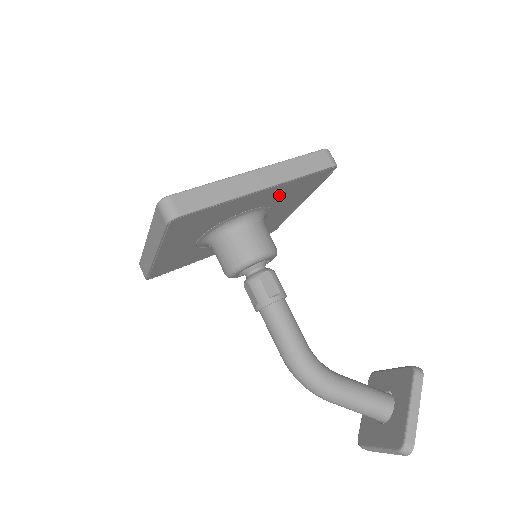
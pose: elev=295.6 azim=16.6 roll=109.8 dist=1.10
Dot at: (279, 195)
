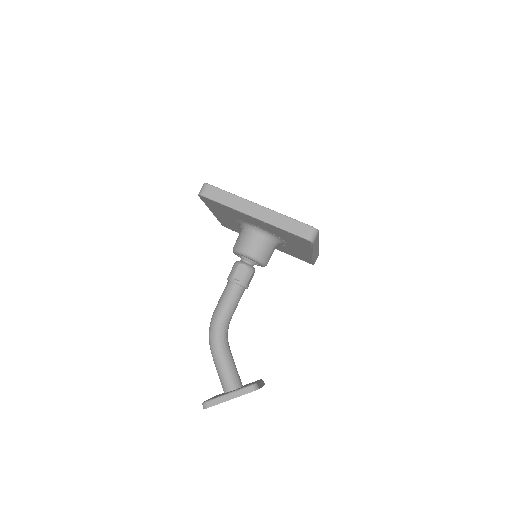
Dot at: (276, 231)
